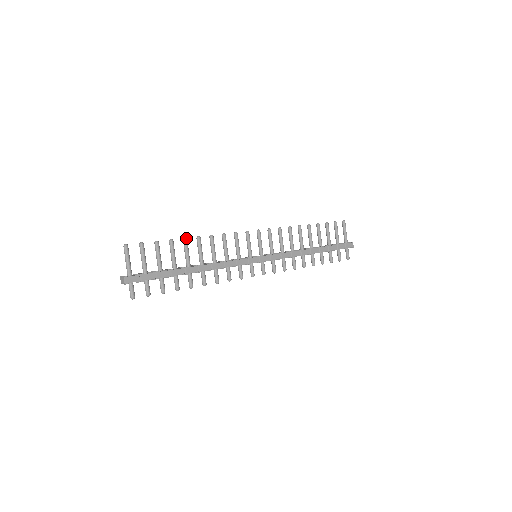
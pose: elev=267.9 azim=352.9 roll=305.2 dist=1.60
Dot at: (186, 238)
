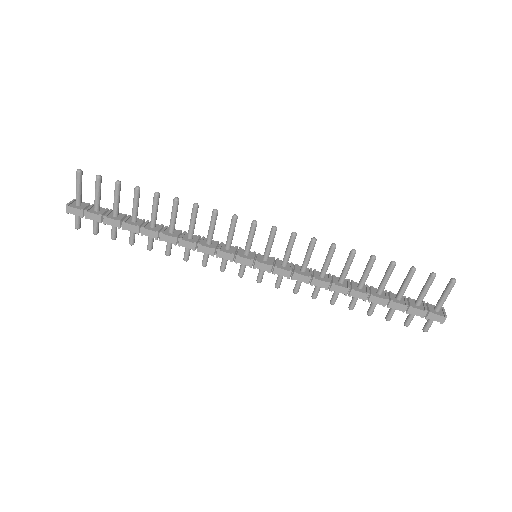
Dot at: (157, 194)
